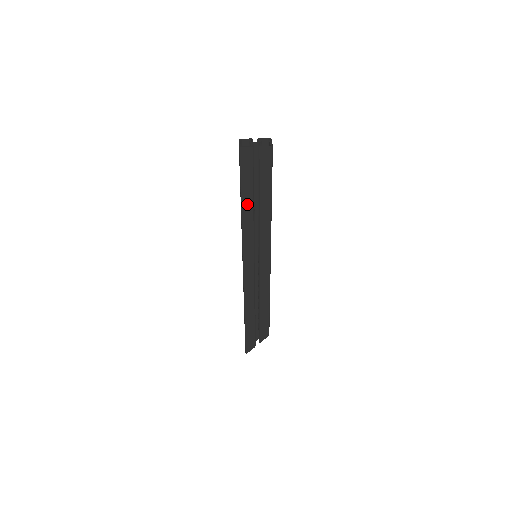
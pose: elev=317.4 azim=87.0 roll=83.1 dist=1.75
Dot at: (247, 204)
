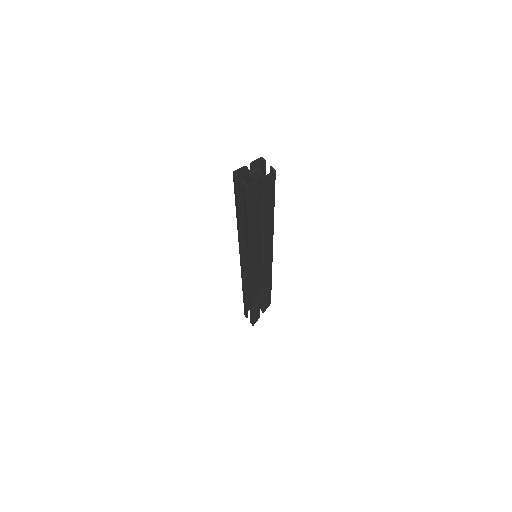
Dot at: (253, 227)
